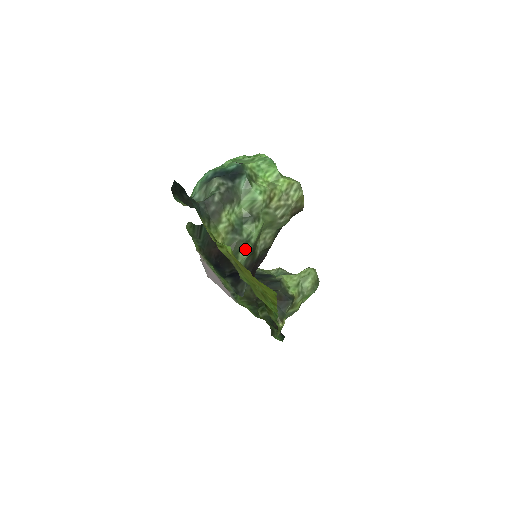
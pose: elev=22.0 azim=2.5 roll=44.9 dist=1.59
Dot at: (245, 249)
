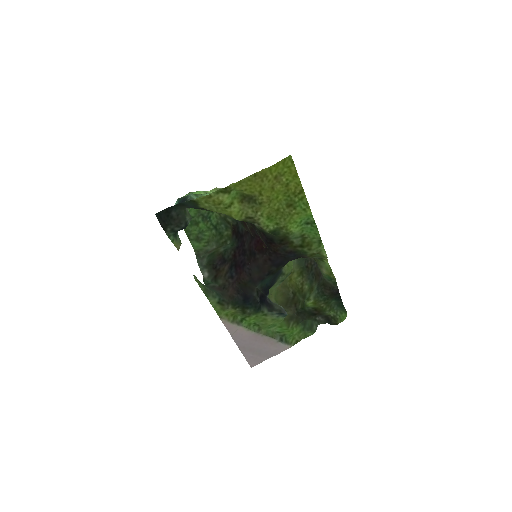
Dot at: occluded
